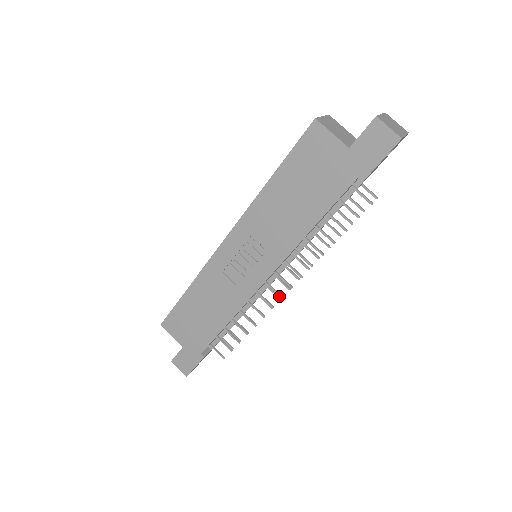
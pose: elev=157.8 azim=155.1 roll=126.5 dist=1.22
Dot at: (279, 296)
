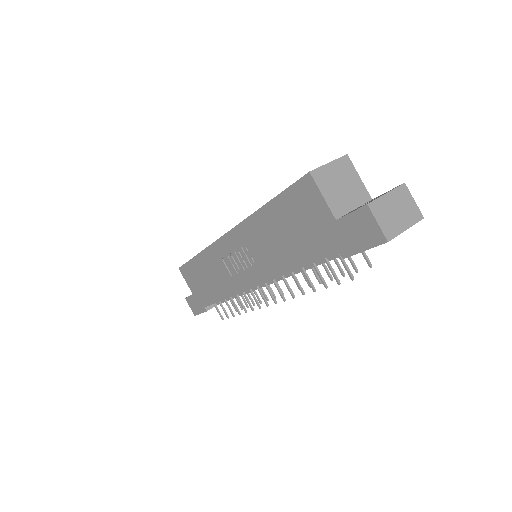
Dot at: (265, 303)
